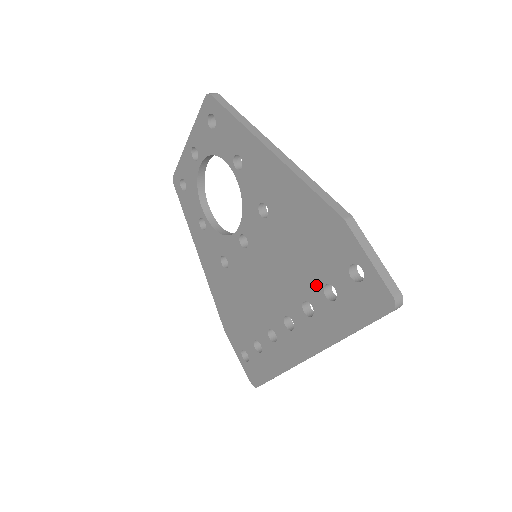
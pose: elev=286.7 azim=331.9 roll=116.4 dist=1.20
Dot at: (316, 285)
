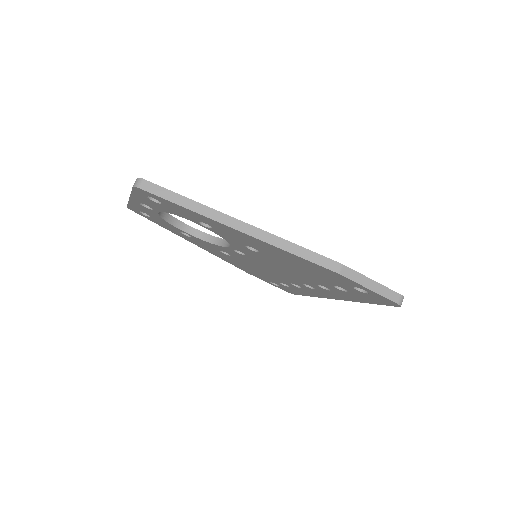
Dot at: (326, 284)
